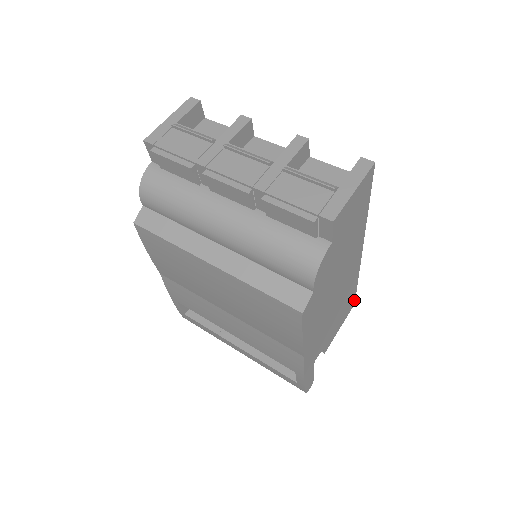
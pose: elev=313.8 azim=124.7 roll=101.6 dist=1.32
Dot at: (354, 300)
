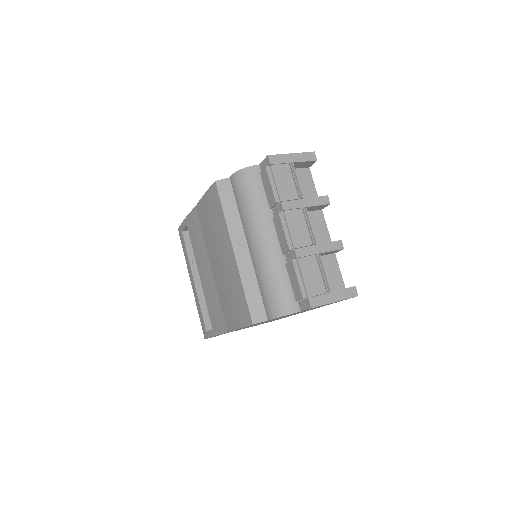
Dot at: occluded
